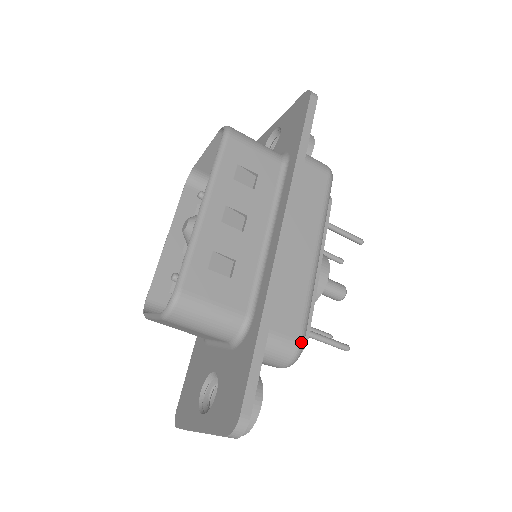
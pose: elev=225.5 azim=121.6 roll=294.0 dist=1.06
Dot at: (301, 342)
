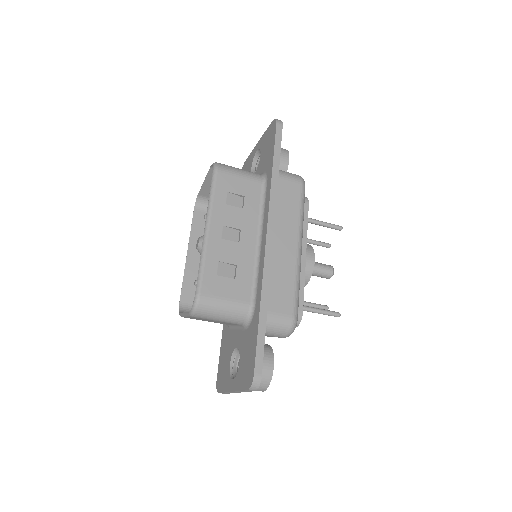
Dot at: (295, 317)
